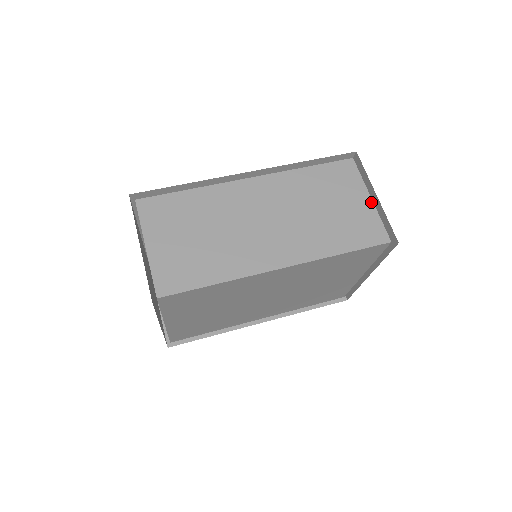
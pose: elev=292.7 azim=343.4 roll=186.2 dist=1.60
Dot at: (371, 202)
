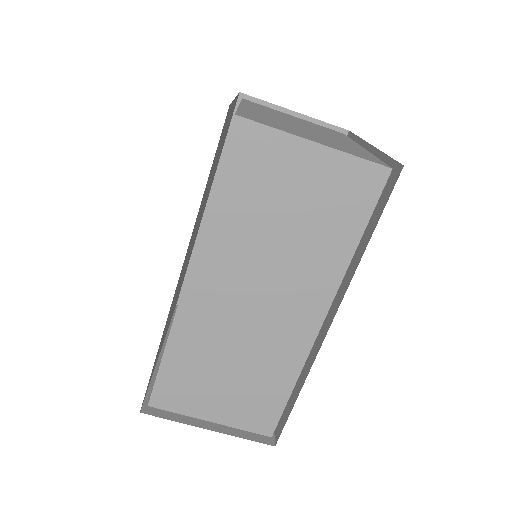
Dot at: (321, 148)
